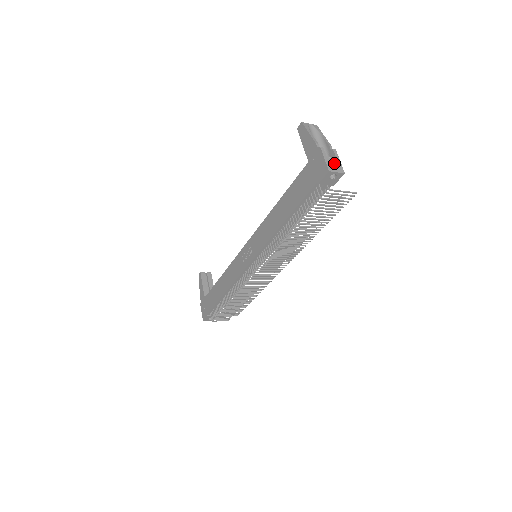
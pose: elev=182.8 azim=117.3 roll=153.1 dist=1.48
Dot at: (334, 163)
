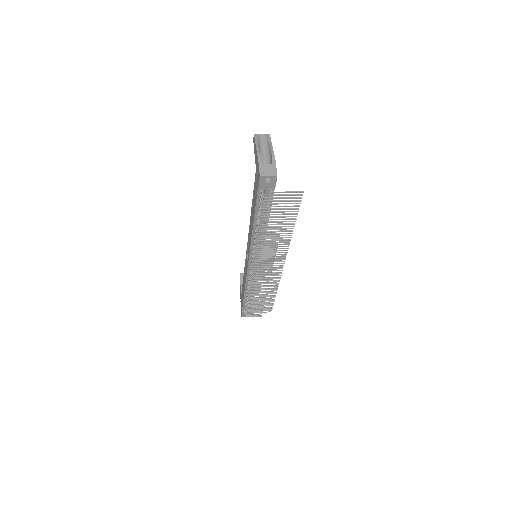
Dot at: (268, 168)
